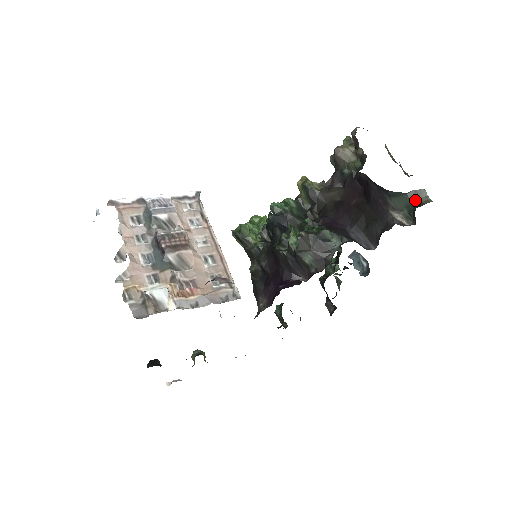
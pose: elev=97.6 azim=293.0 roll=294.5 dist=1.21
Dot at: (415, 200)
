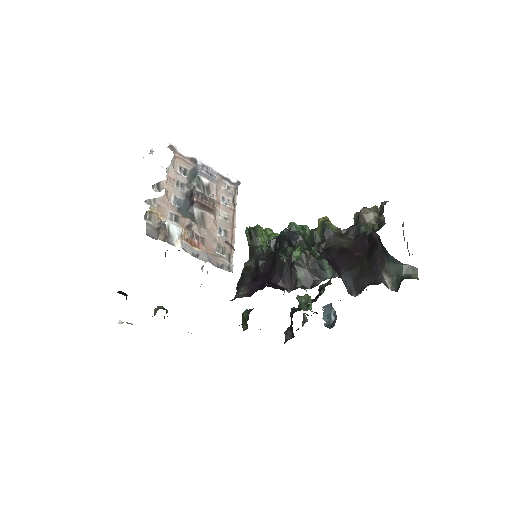
Dot at: (406, 273)
